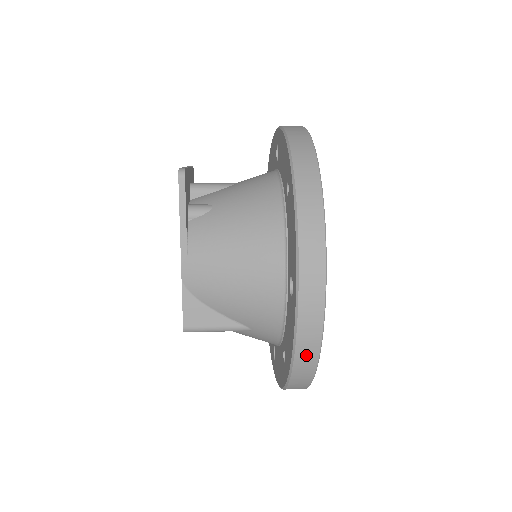
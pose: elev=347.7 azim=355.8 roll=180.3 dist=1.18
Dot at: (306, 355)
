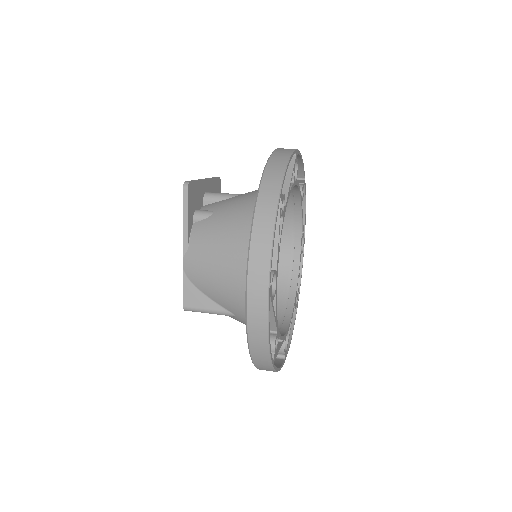
Dot at: (257, 340)
